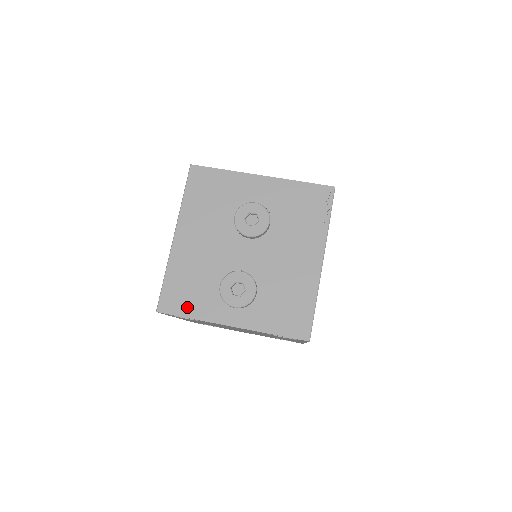
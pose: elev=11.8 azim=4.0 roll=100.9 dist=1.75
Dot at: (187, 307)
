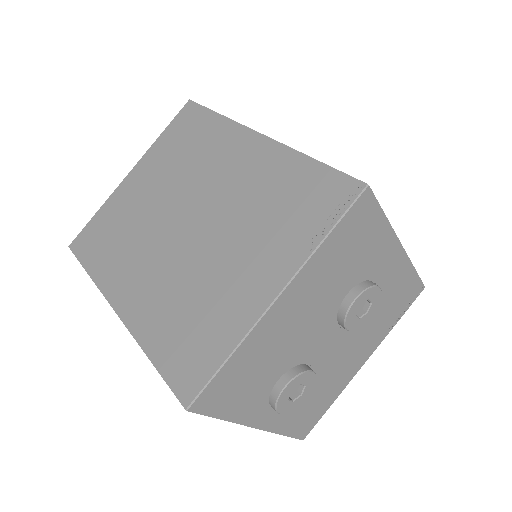
Dot at: (228, 405)
